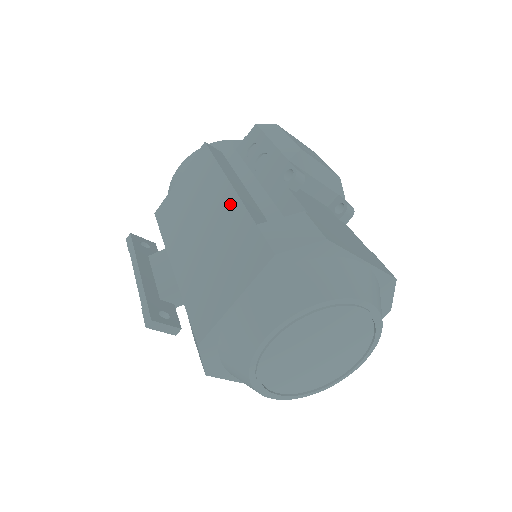
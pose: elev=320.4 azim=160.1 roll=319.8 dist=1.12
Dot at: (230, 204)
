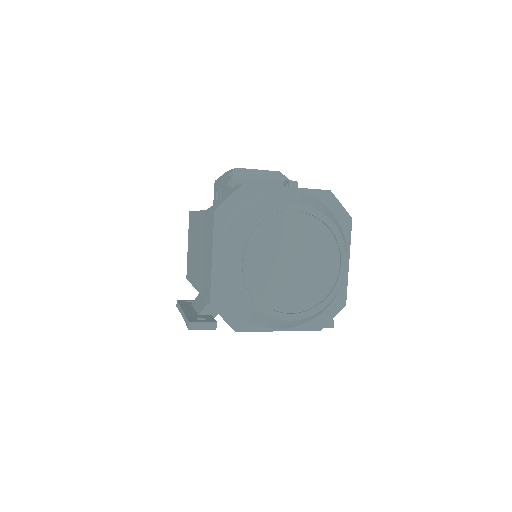
Dot at: (200, 219)
